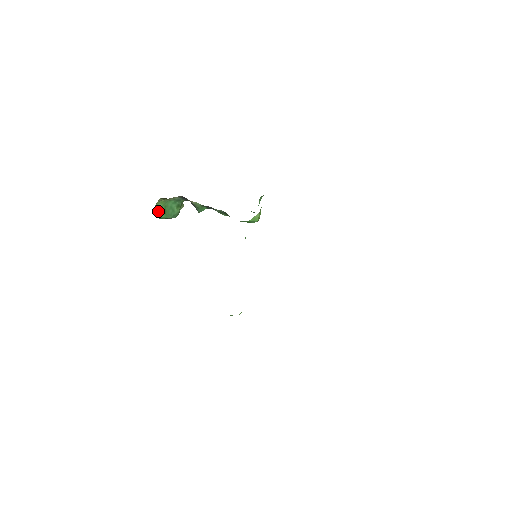
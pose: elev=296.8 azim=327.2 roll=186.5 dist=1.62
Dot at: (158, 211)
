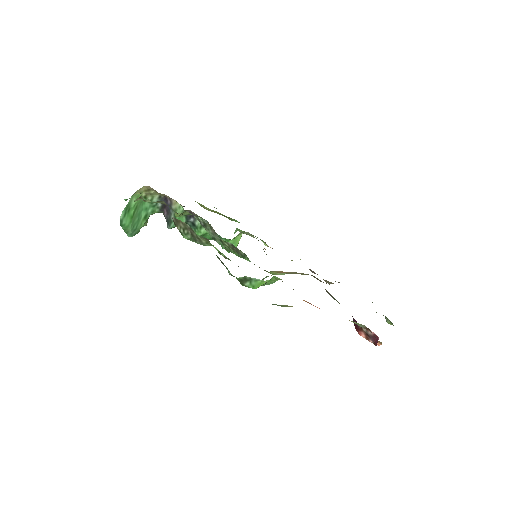
Dot at: (127, 209)
